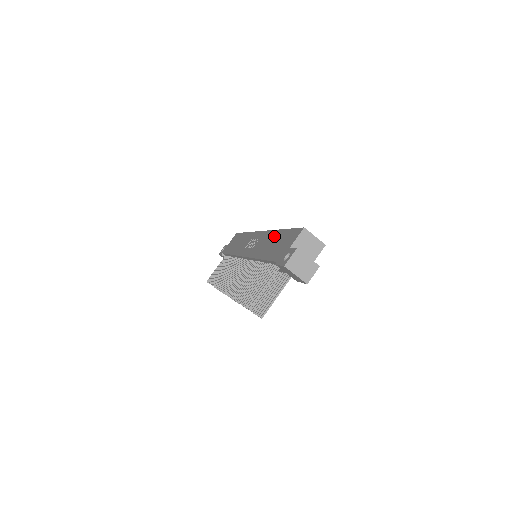
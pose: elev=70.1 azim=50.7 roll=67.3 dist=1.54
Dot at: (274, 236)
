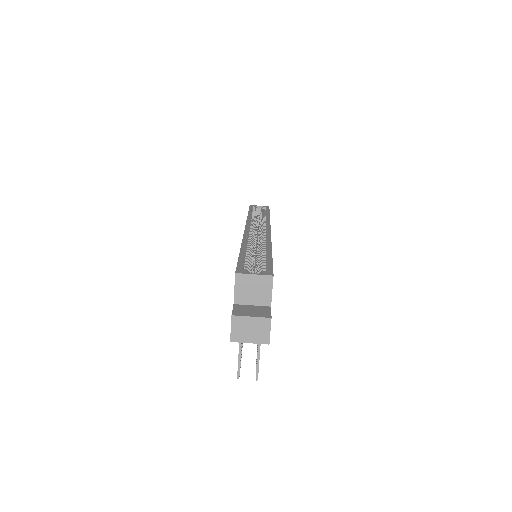
Dot at: occluded
